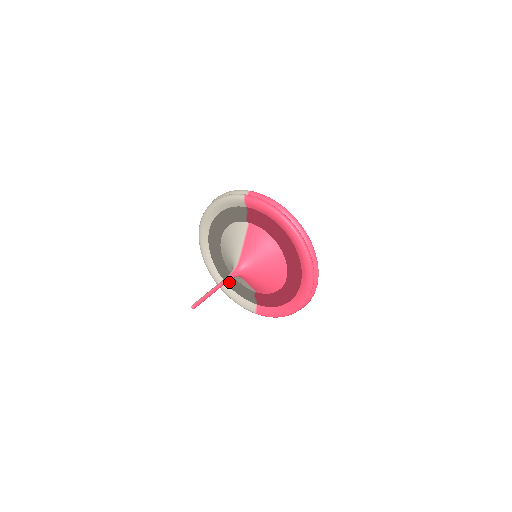
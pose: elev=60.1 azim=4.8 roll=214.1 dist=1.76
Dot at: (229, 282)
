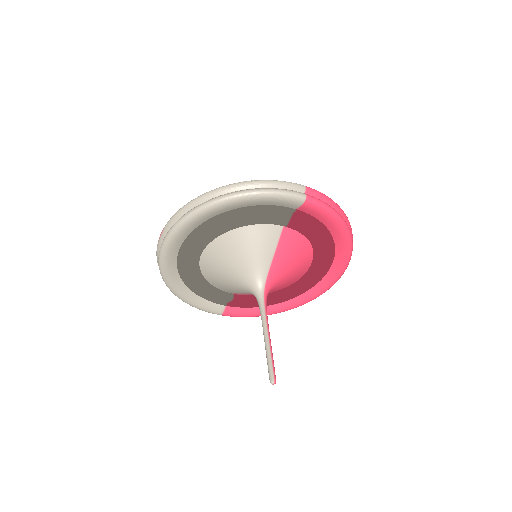
Dot at: (193, 285)
